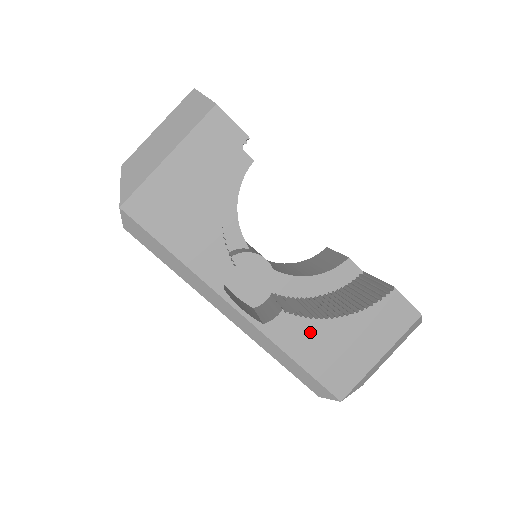
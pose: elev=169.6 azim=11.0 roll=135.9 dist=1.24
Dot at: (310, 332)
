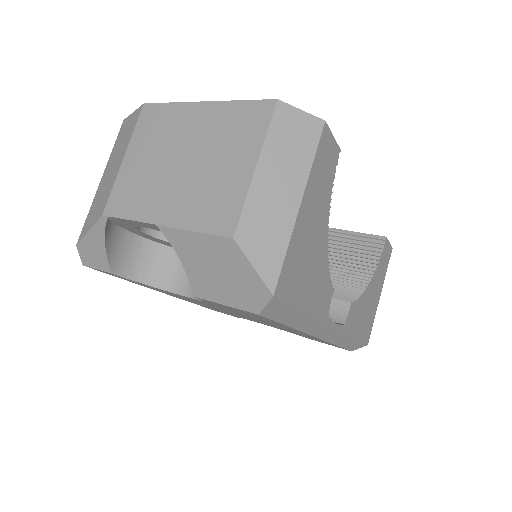
Dot at: (360, 308)
